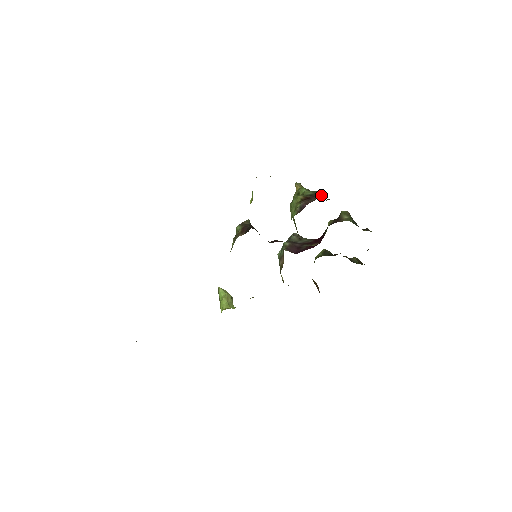
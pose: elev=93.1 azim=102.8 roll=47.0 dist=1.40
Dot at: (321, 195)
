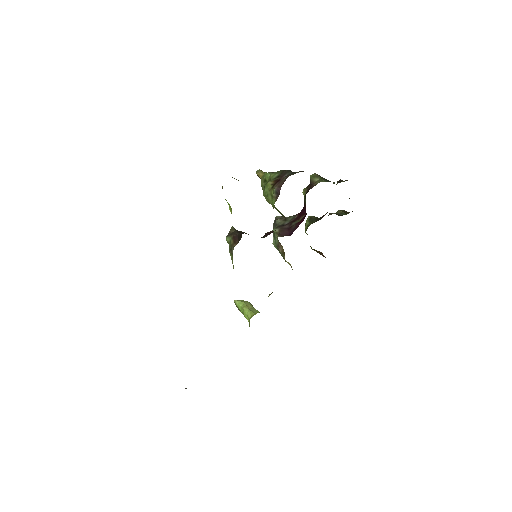
Dot at: (287, 172)
